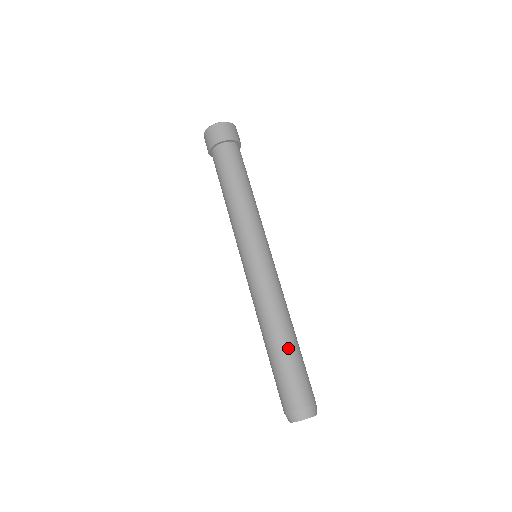
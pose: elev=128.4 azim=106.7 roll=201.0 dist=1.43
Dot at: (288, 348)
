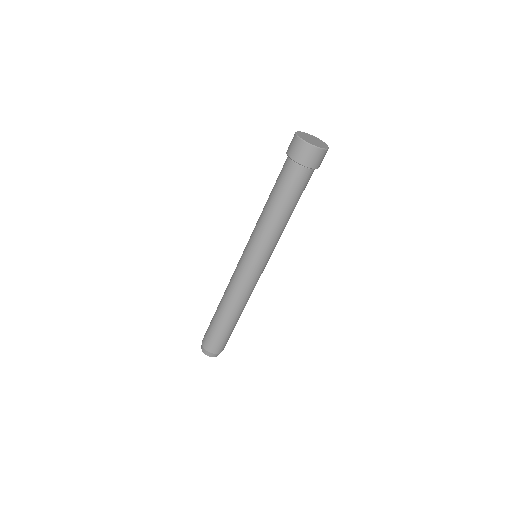
Dot at: (226, 324)
